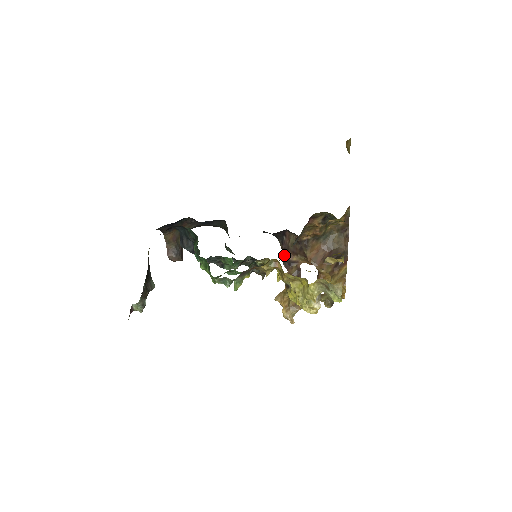
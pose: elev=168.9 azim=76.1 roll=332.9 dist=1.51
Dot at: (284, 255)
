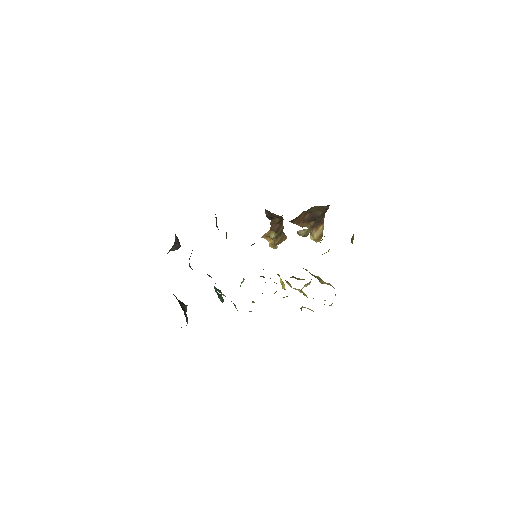
Dot at: (268, 215)
